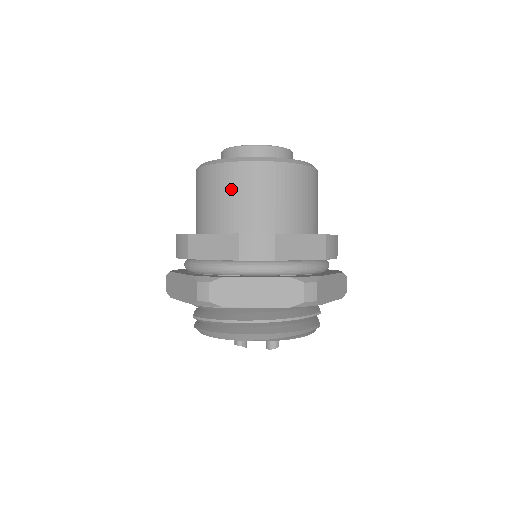
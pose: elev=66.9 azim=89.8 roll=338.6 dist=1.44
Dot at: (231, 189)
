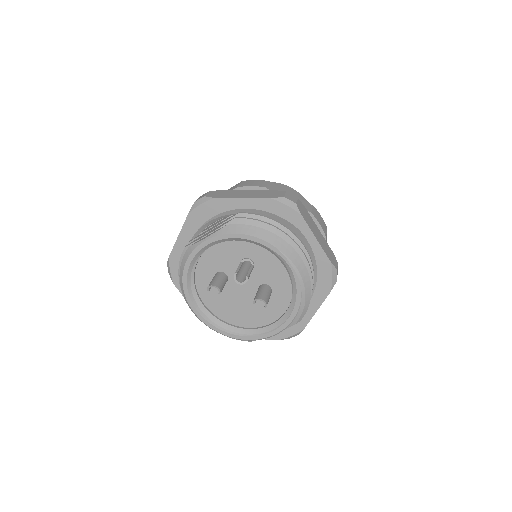
Dot at: occluded
